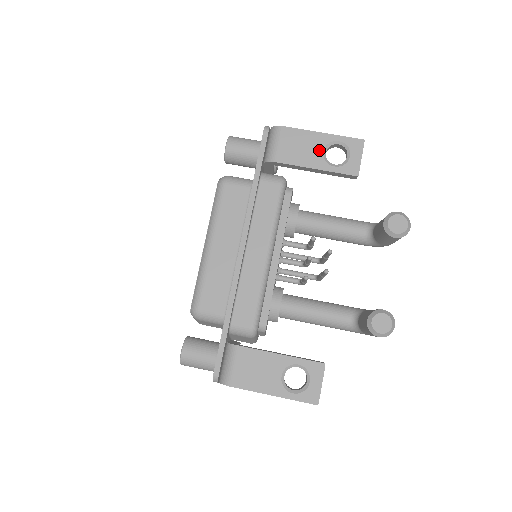
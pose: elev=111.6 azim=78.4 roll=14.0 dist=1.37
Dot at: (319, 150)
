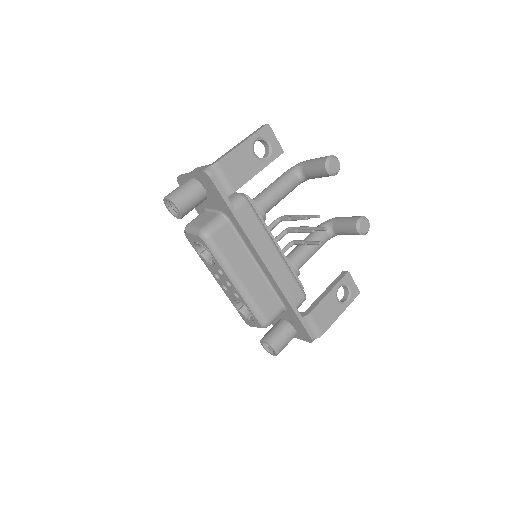
Dot at: (251, 157)
